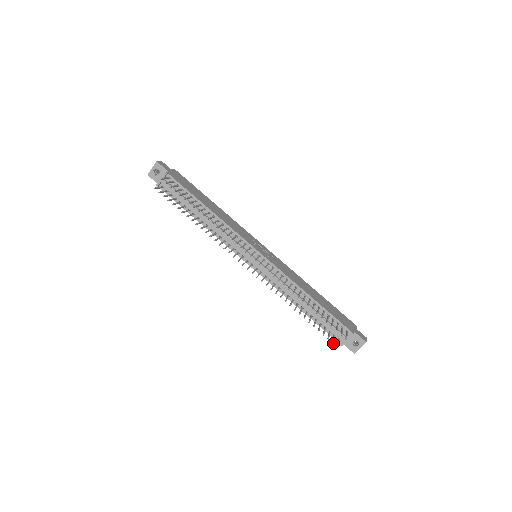
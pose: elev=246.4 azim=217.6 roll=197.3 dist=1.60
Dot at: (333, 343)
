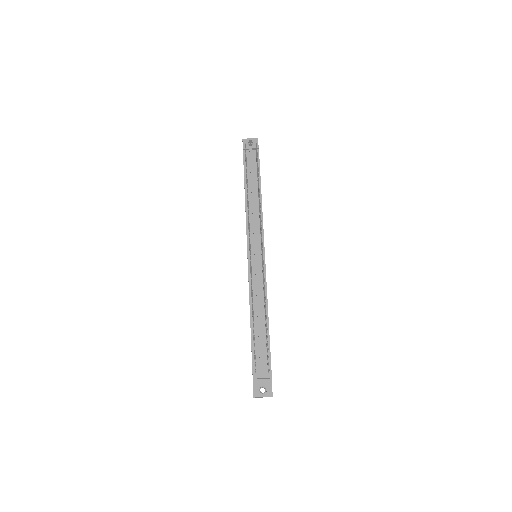
Dot at: (255, 363)
